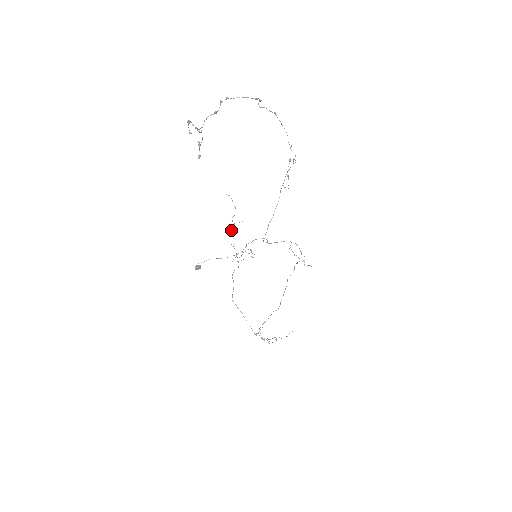
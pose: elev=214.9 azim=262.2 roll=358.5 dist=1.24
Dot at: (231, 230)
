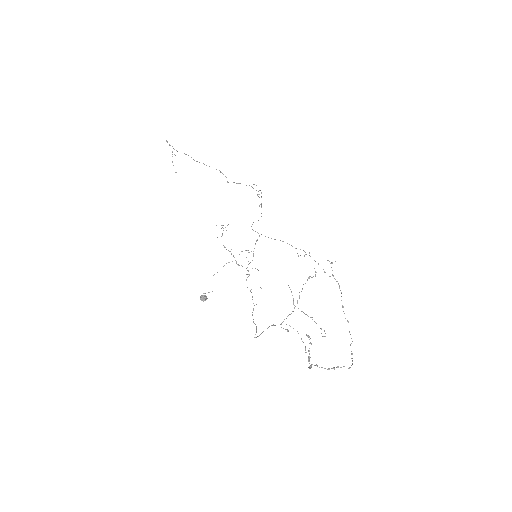
Dot at: occluded
